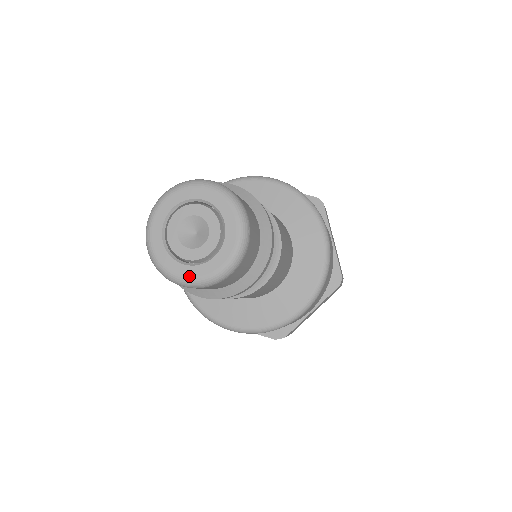
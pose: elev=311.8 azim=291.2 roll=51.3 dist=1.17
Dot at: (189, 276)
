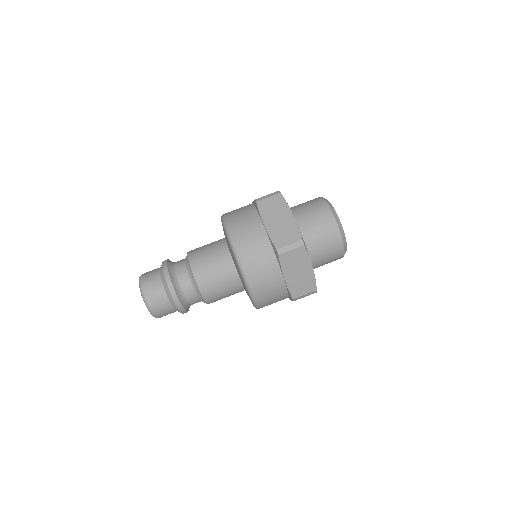
Dot at: occluded
